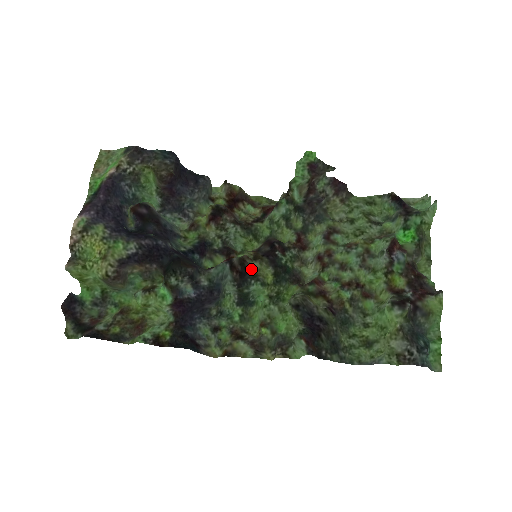
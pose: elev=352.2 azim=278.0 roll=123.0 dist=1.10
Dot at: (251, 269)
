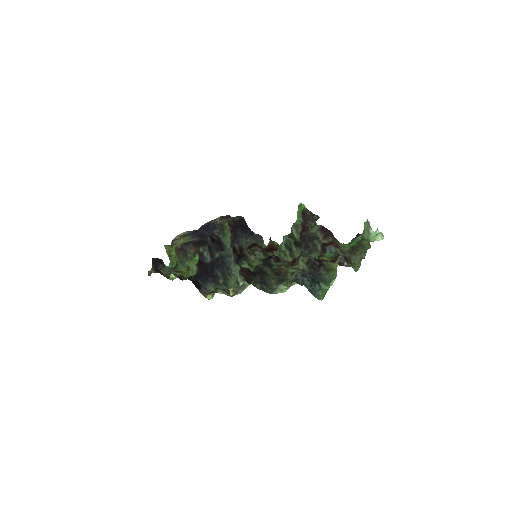
Dot at: (248, 258)
